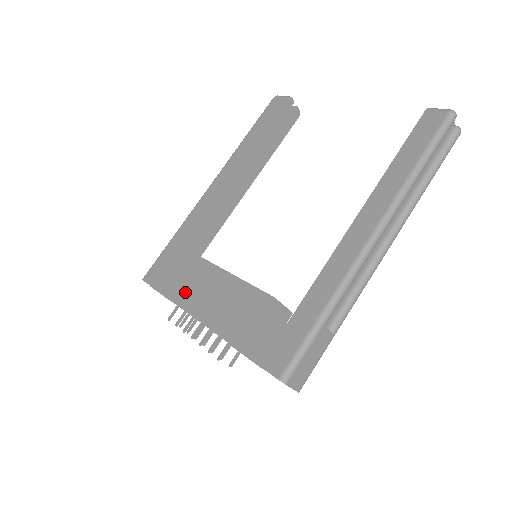
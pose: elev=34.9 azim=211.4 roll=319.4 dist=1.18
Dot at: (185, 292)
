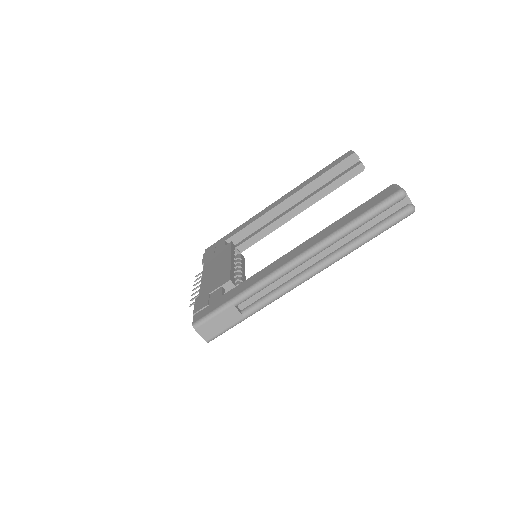
Dot at: (209, 263)
